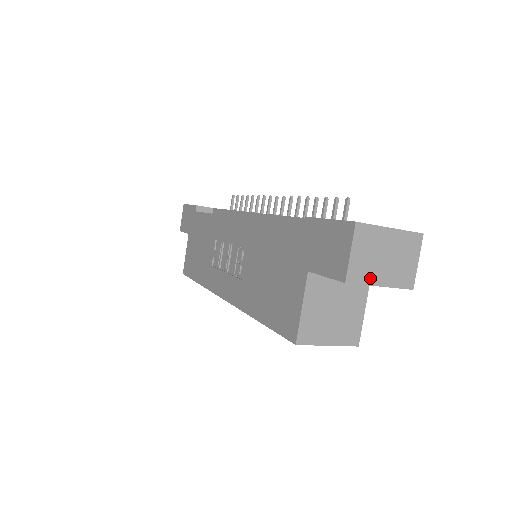
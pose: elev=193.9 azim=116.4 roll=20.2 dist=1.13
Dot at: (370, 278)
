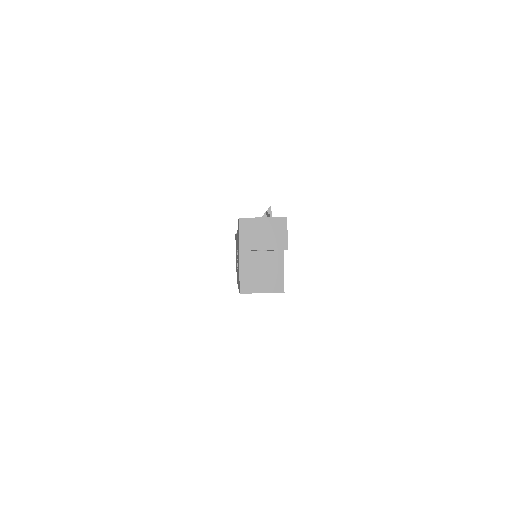
Dot at: (255, 246)
